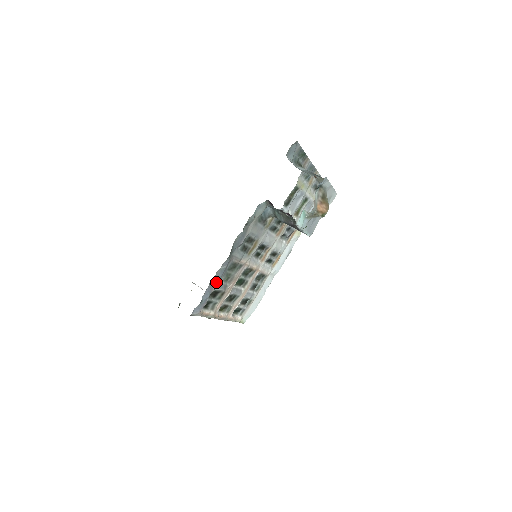
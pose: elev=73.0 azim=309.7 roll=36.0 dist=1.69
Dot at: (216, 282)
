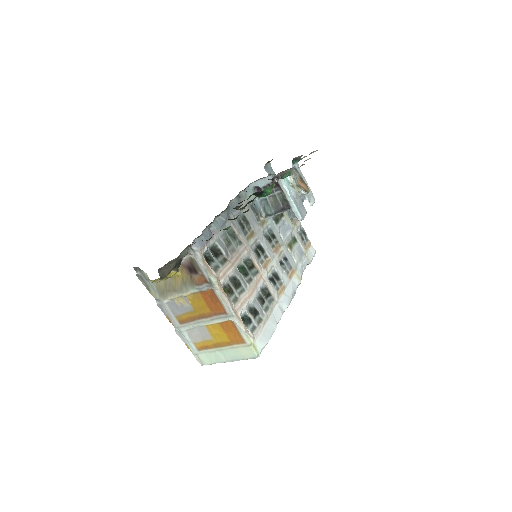
Dot at: (216, 231)
